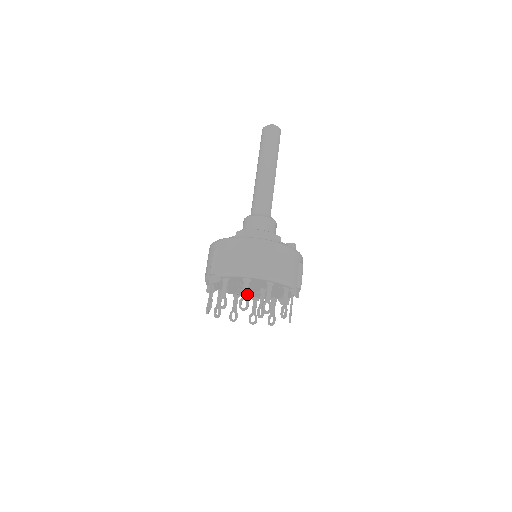
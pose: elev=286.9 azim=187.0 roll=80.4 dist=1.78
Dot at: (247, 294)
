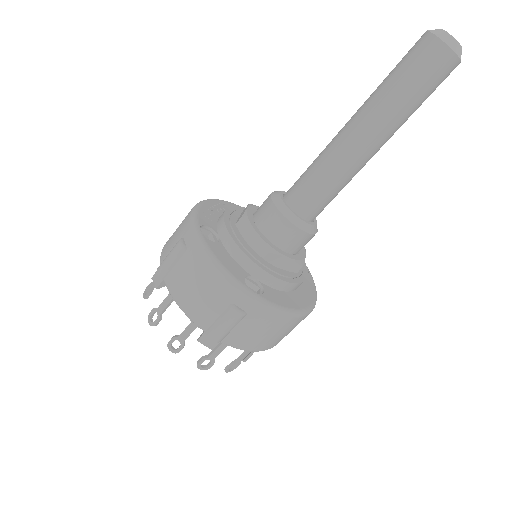
Dot at: occluded
